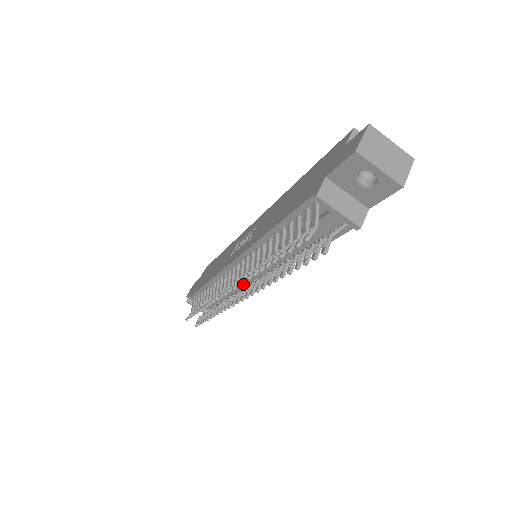
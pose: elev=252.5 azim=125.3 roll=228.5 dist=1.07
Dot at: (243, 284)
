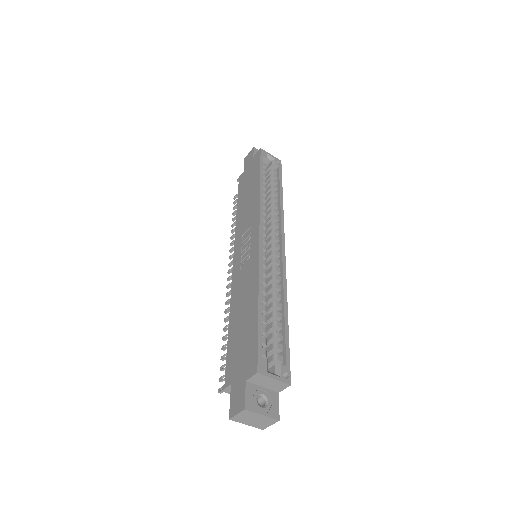
Dot at: occluded
